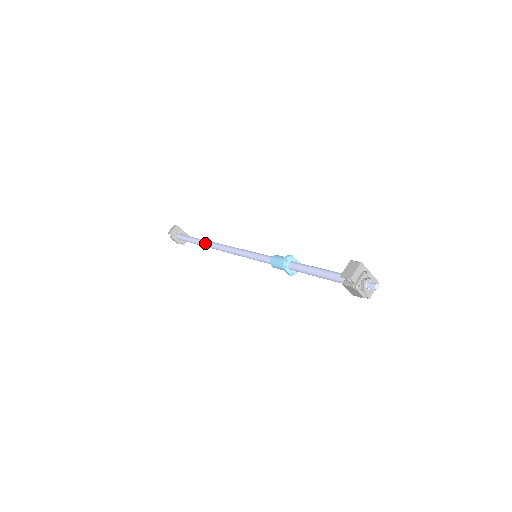
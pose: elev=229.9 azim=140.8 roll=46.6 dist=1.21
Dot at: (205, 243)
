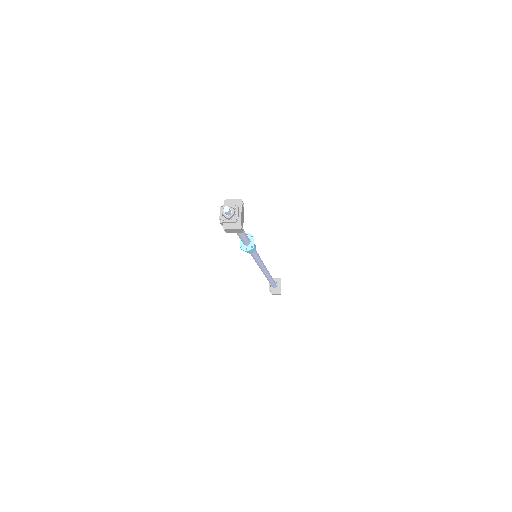
Dot at: occluded
